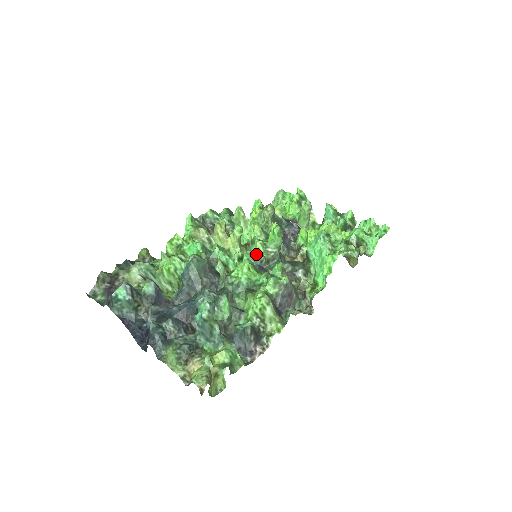
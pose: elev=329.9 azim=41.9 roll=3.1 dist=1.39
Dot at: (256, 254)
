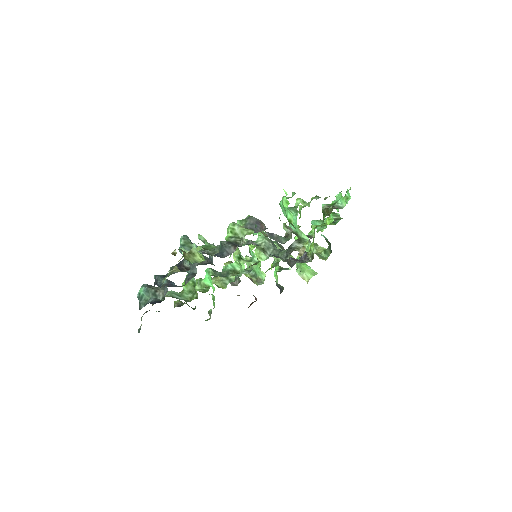
Dot at: occluded
